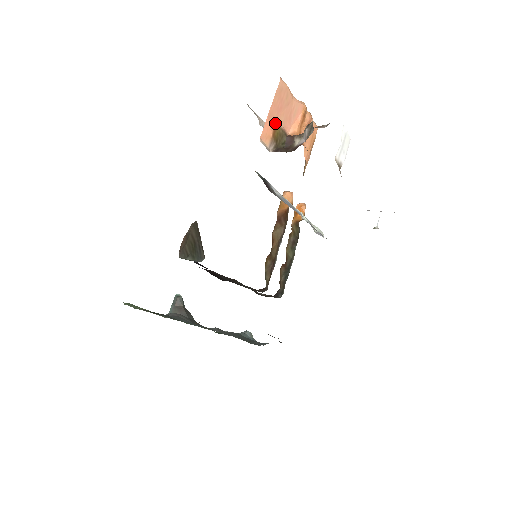
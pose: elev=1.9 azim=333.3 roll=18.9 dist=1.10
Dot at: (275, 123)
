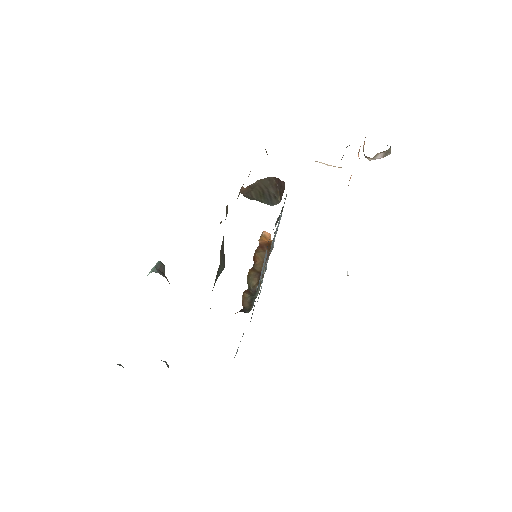
Dot at: occluded
